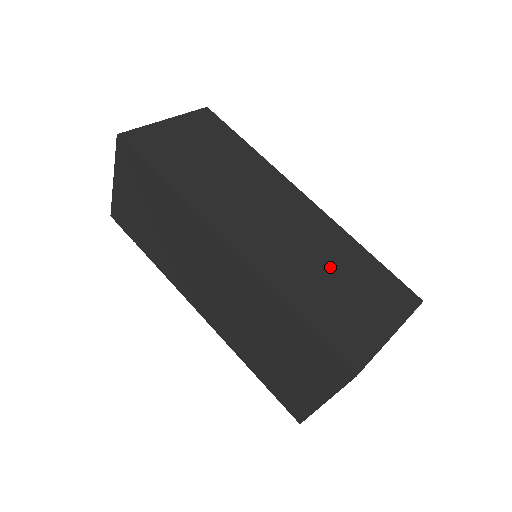
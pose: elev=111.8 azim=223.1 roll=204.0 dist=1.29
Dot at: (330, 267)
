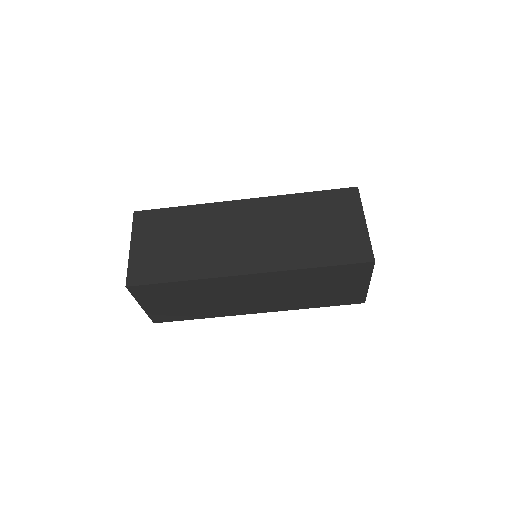
Dot at: (303, 224)
